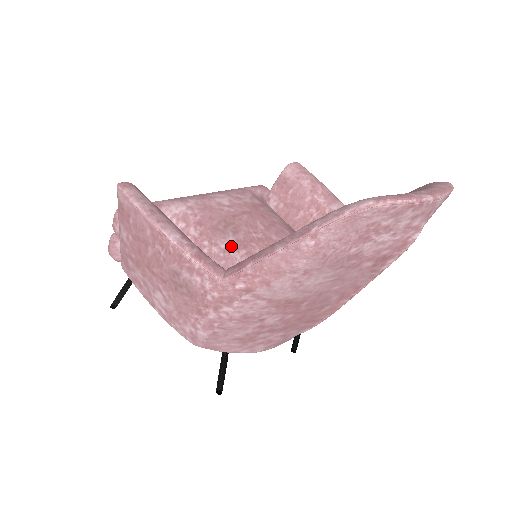
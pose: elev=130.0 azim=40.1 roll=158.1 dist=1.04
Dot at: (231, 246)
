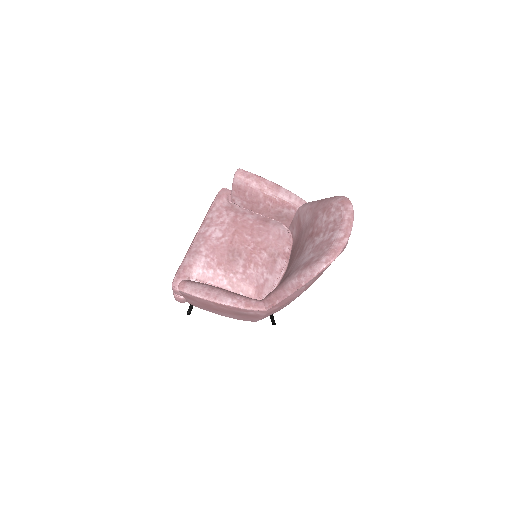
Dot at: (244, 267)
